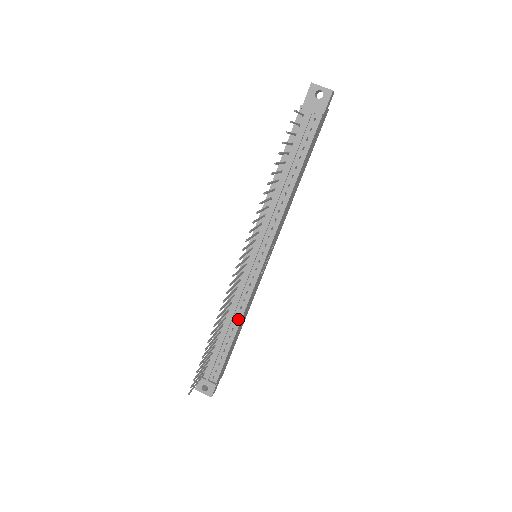
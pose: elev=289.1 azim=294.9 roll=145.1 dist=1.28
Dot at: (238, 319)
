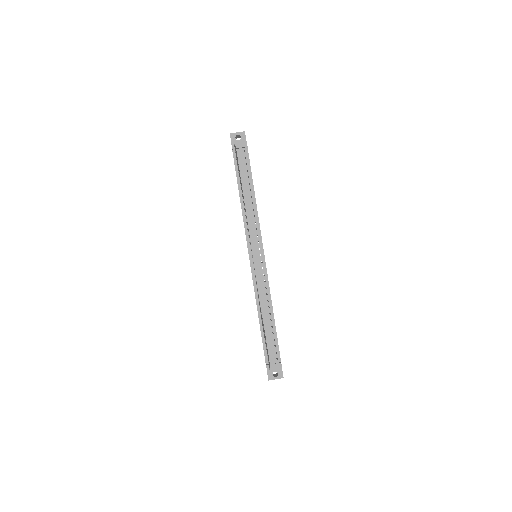
Dot at: (269, 304)
